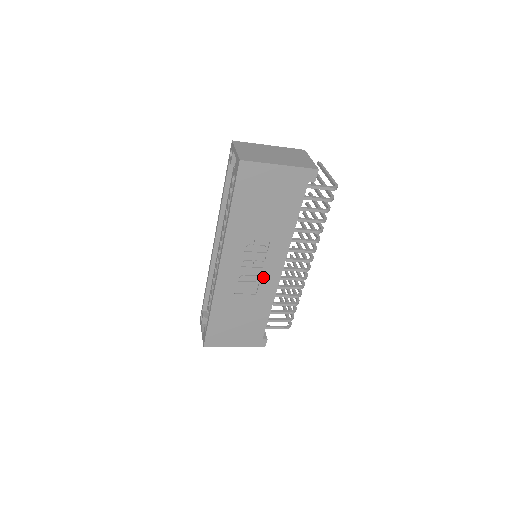
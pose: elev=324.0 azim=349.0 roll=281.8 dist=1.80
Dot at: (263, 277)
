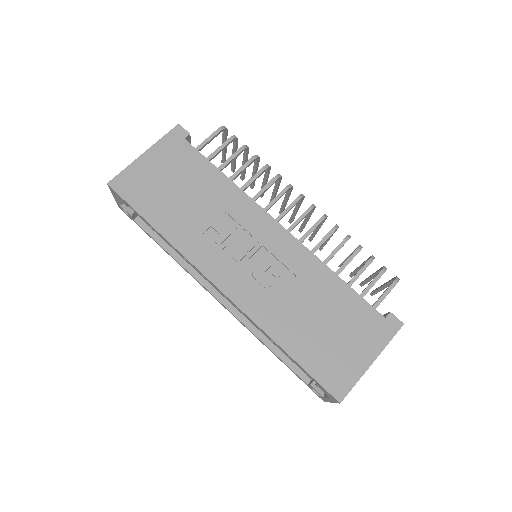
Dot at: (274, 252)
